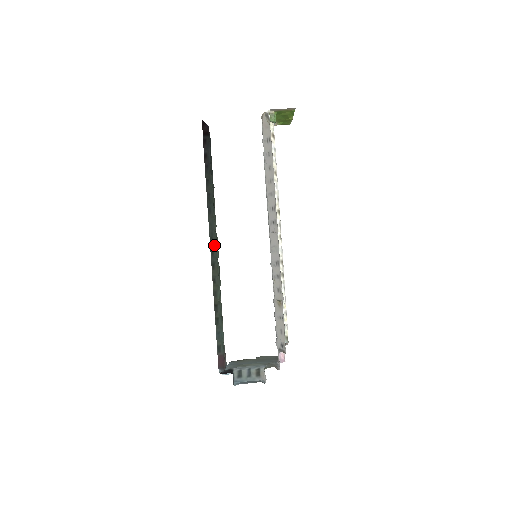
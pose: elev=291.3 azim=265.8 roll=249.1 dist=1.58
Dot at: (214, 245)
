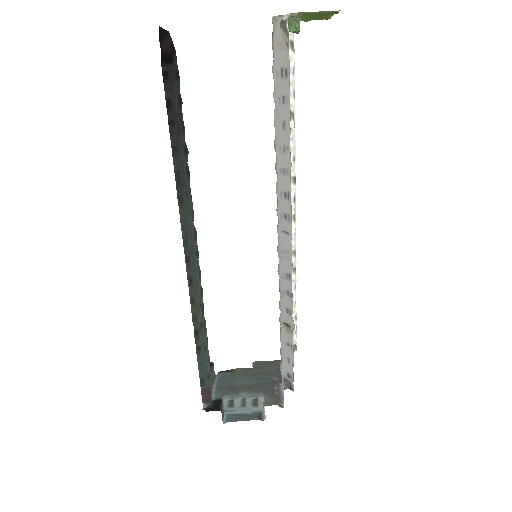
Dot at: (190, 251)
